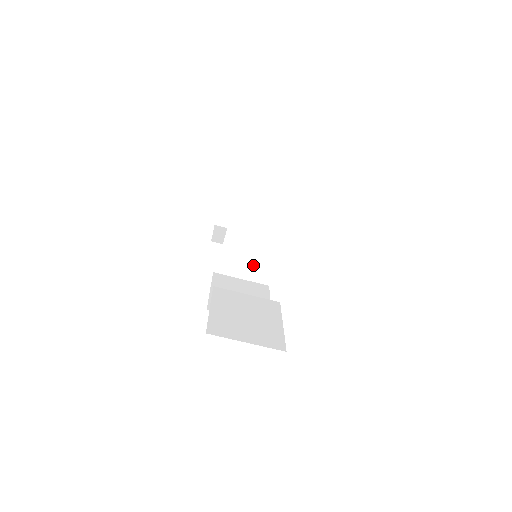
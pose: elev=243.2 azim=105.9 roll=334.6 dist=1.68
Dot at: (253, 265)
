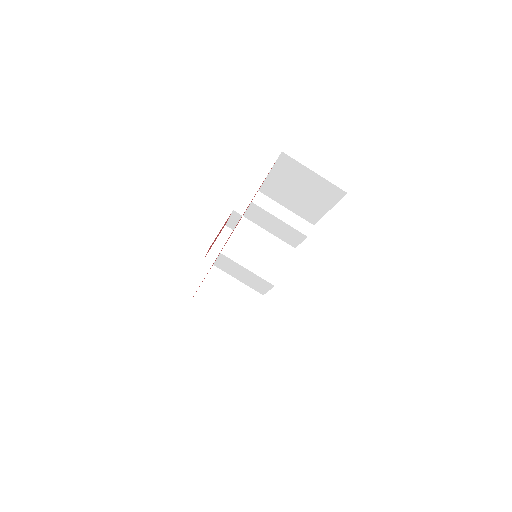
Dot at: (229, 311)
